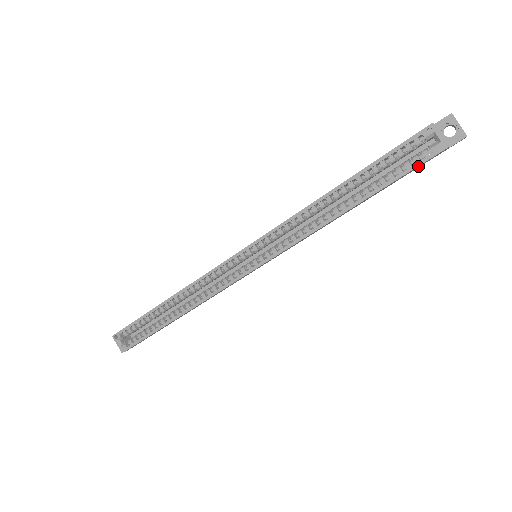
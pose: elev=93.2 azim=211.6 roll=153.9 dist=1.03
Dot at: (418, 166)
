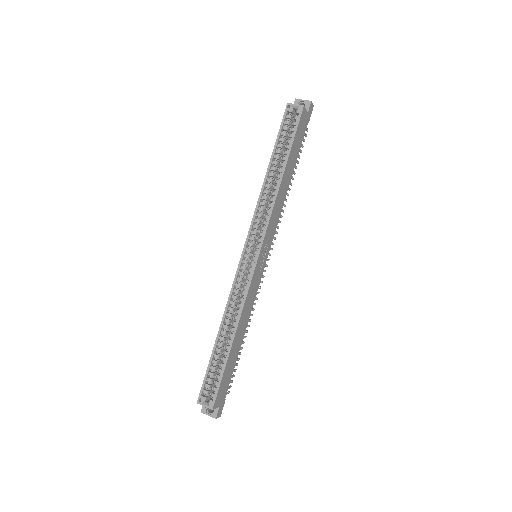
Dot at: (299, 126)
